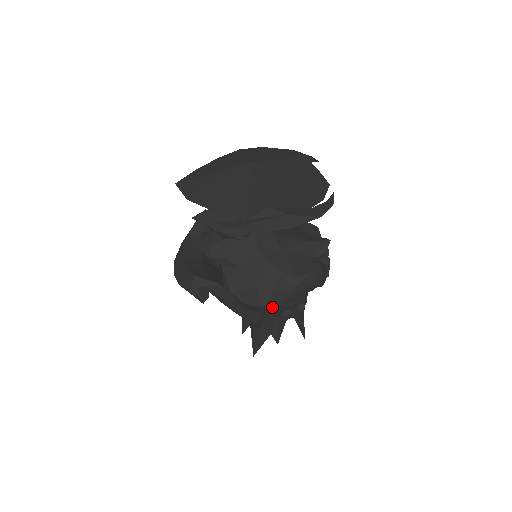
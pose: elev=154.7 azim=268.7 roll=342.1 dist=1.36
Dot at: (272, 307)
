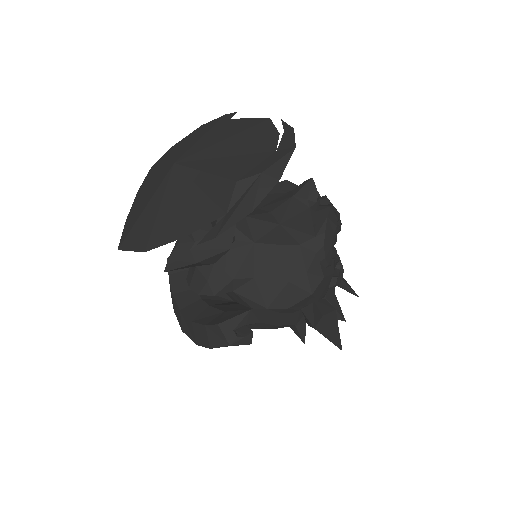
Dot at: (318, 287)
